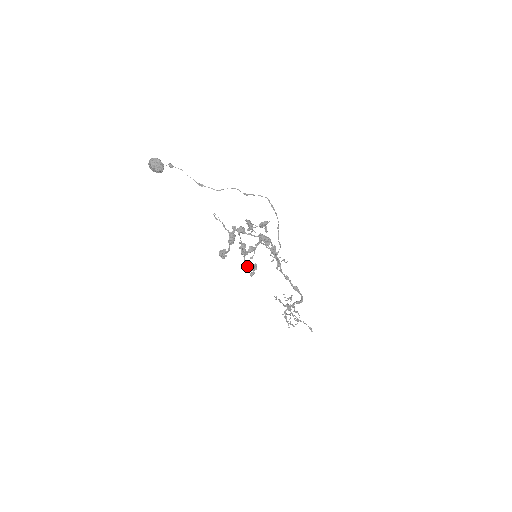
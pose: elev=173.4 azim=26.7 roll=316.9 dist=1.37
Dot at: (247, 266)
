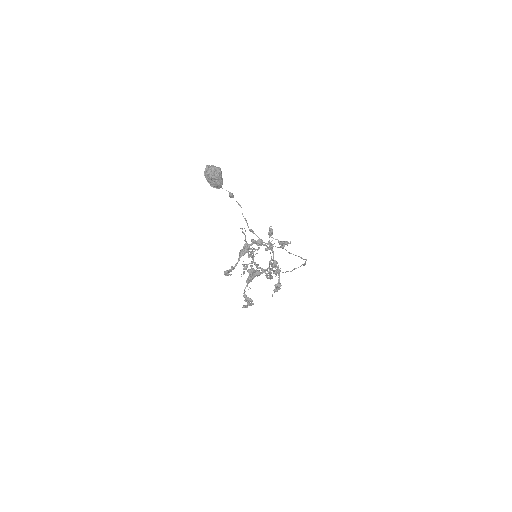
Dot at: (245, 296)
